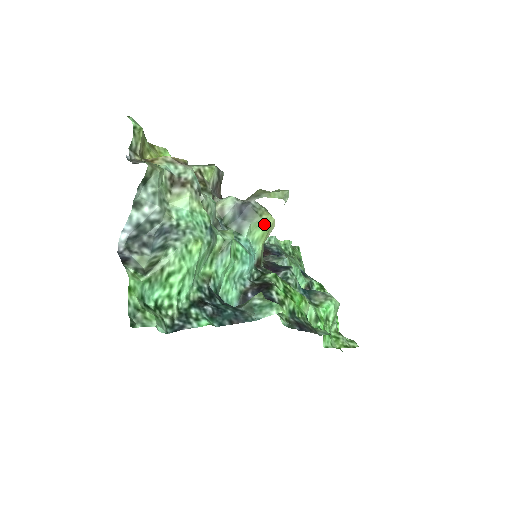
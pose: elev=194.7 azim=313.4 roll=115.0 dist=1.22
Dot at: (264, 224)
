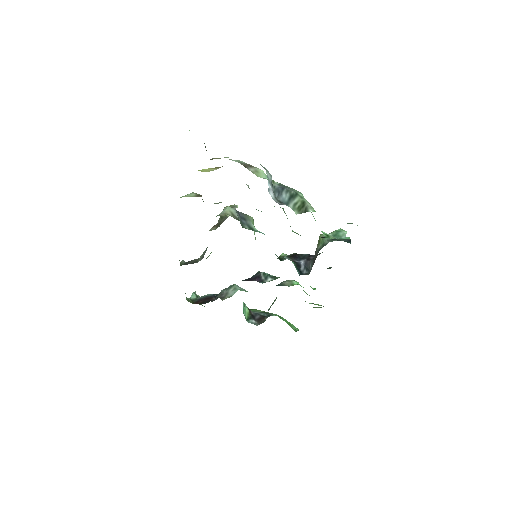
Dot at: (253, 222)
